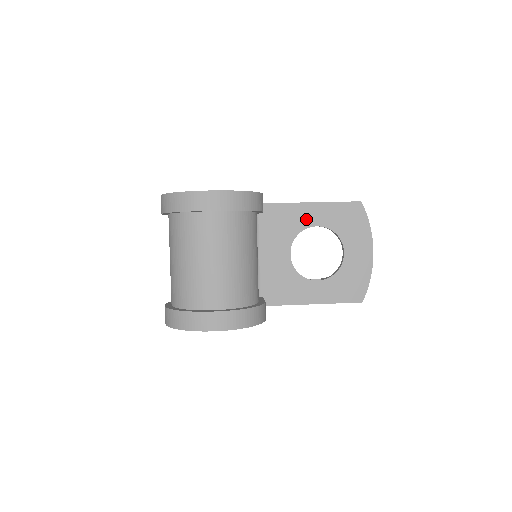
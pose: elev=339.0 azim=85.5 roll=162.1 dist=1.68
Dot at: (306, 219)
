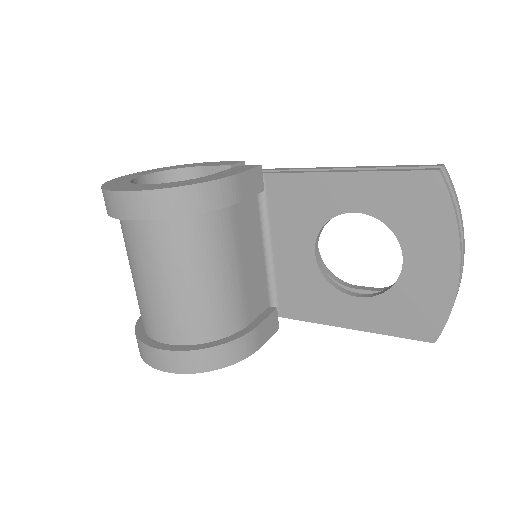
Dot at: (337, 200)
